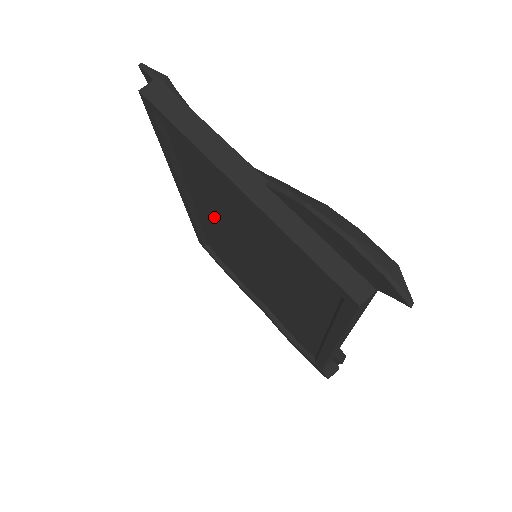
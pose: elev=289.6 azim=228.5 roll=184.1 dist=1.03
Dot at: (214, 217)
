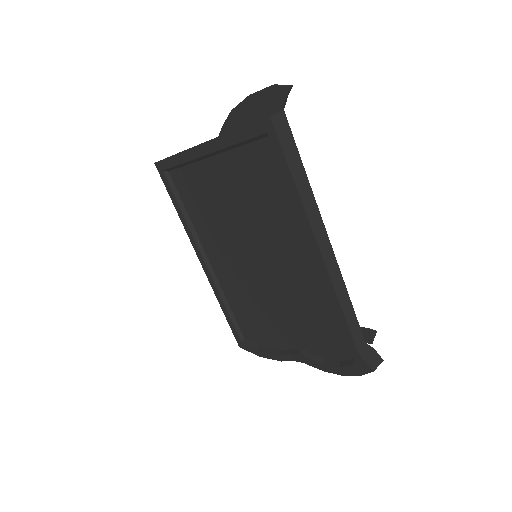
Dot at: (223, 253)
